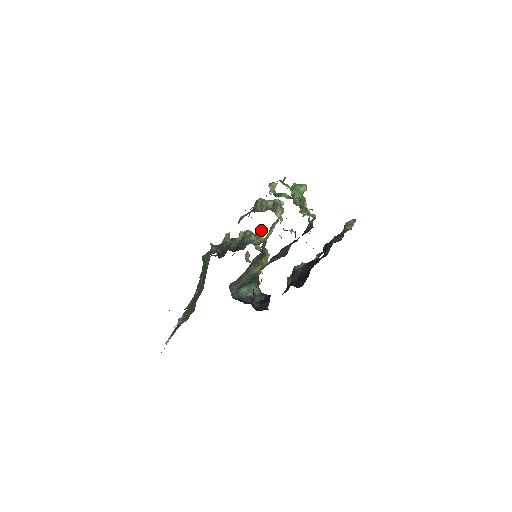
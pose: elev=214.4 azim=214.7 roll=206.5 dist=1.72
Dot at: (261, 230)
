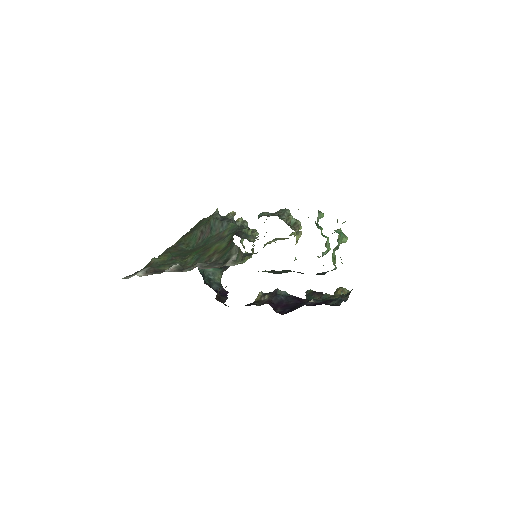
Dot at: (256, 230)
